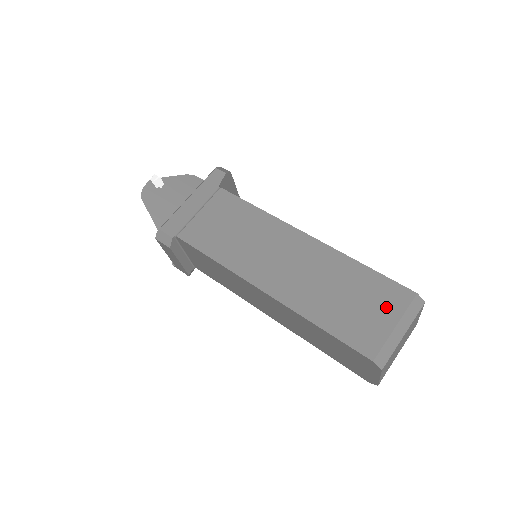
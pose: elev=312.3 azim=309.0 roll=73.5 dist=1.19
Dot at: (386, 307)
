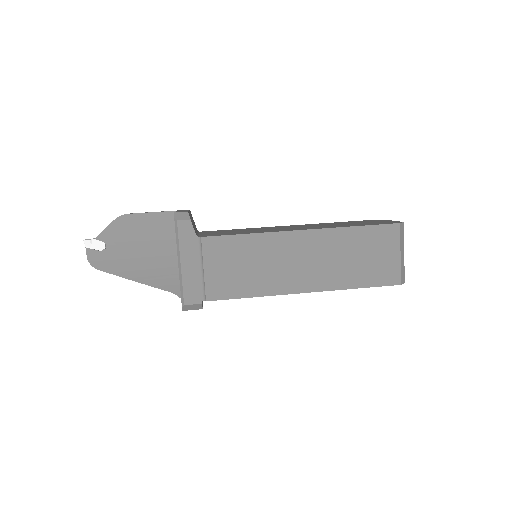
Dot at: (388, 246)
